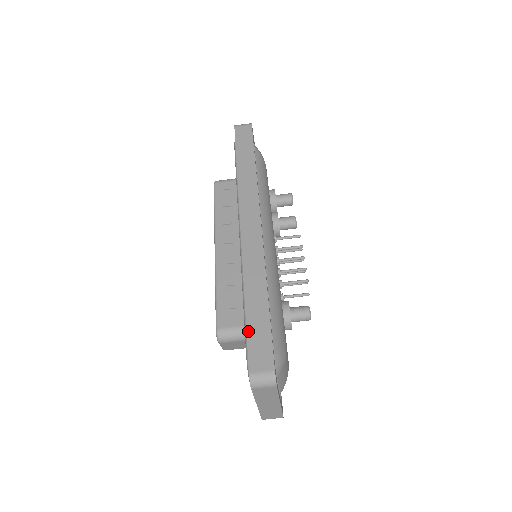
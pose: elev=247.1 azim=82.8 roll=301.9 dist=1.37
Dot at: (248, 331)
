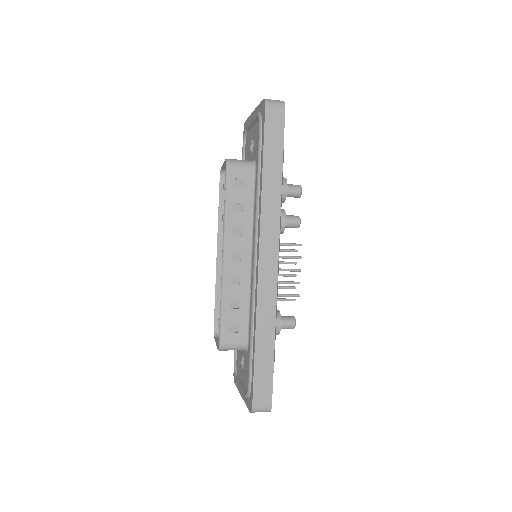
Dot at: (255, 371)
